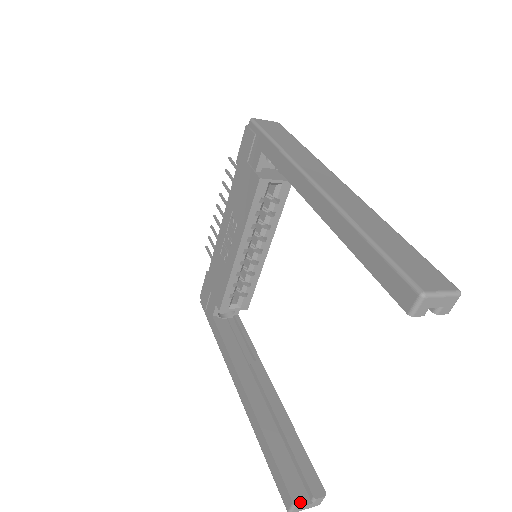
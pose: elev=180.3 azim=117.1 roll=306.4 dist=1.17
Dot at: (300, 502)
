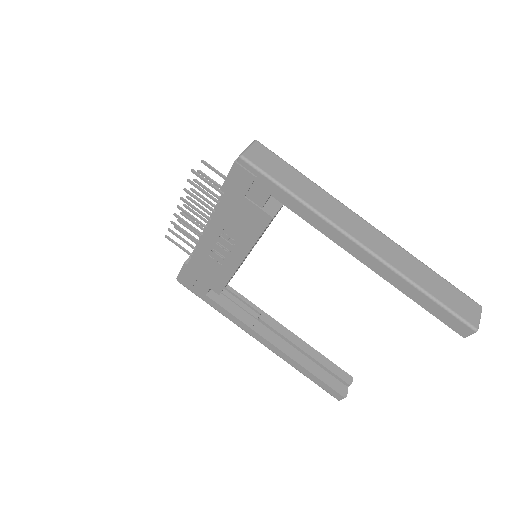
Dot at: occluded
